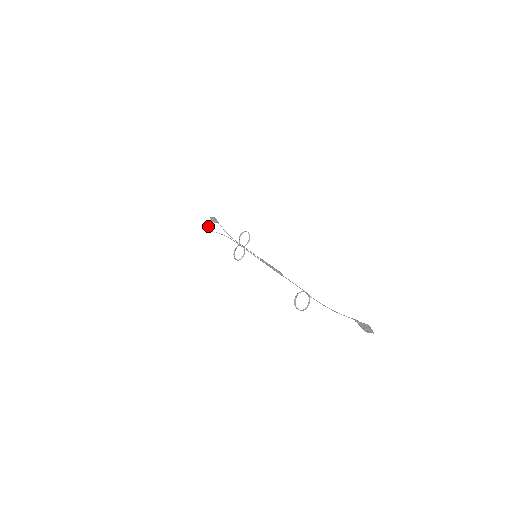
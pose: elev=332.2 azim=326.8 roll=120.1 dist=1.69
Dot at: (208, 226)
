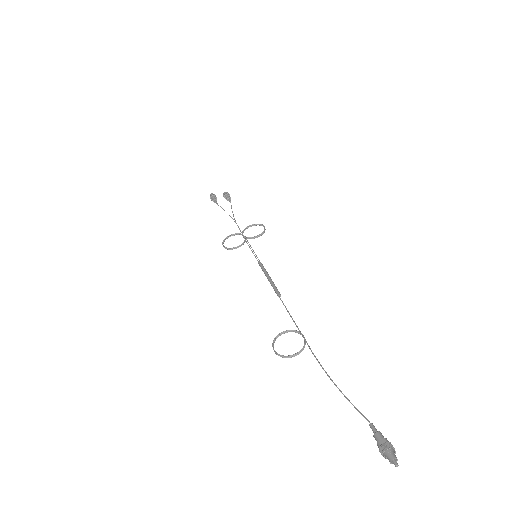
Dot at: occluded
